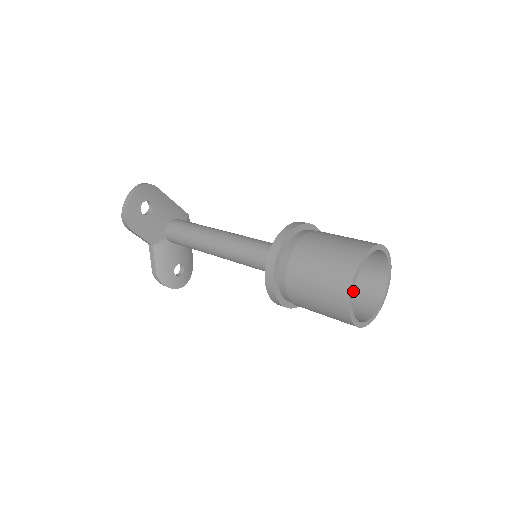
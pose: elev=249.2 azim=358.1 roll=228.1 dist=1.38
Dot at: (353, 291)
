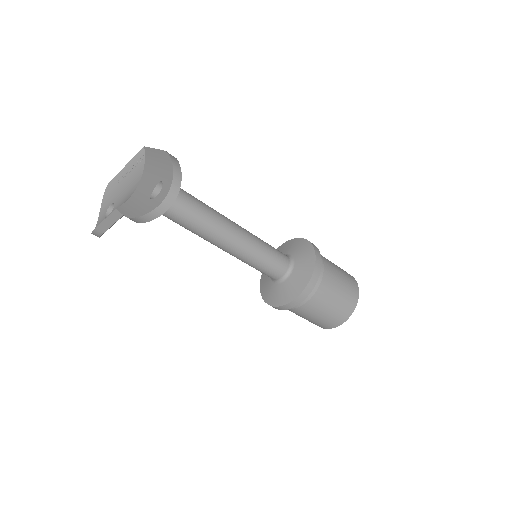
Dot at: occluded
